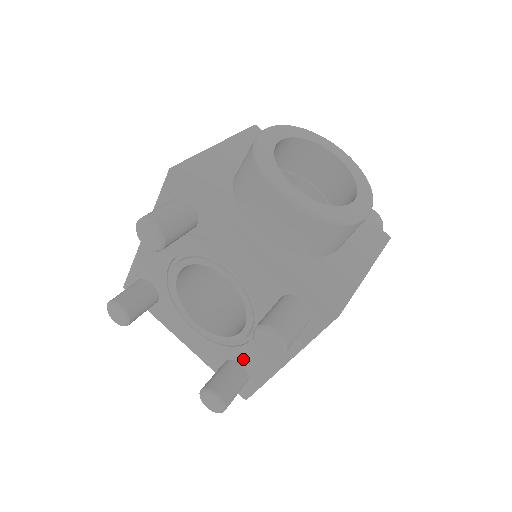
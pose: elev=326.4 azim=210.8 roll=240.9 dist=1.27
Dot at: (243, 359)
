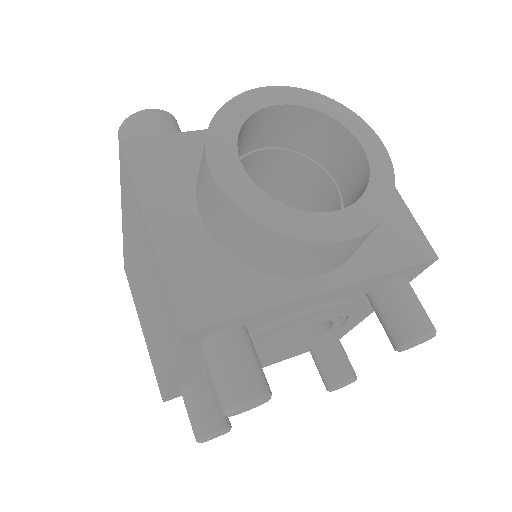
Dot at: occluded
